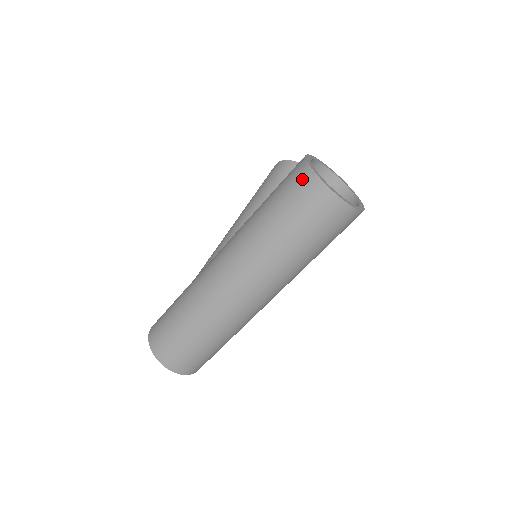
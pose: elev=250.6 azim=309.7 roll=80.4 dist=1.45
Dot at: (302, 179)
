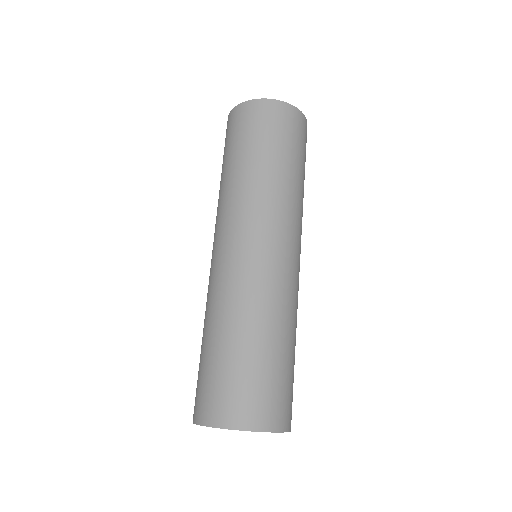
Dot at: (234, 118)
